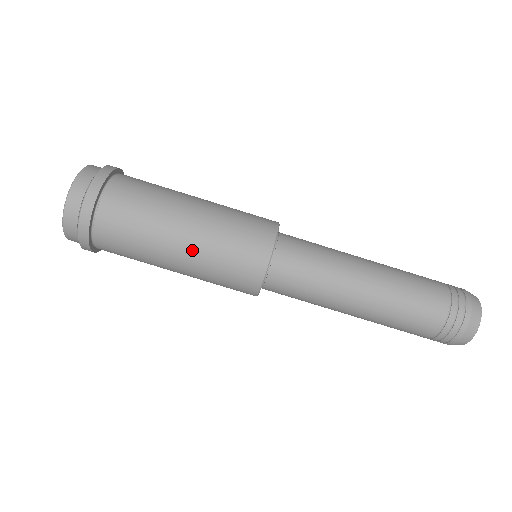
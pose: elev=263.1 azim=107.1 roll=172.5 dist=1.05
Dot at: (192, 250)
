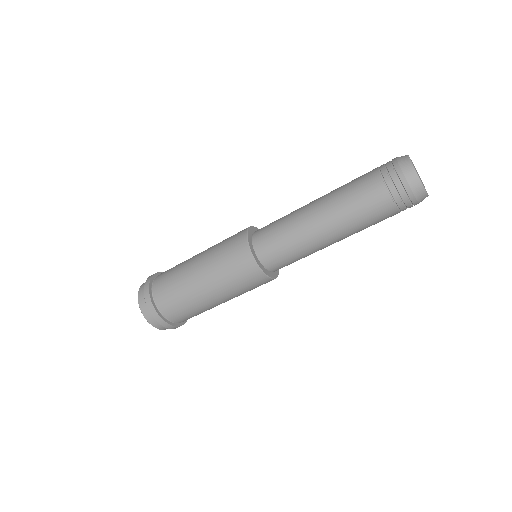
Dot at: (217, 292)
